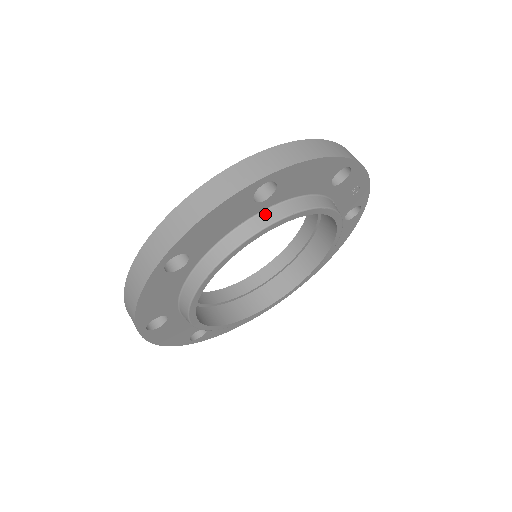
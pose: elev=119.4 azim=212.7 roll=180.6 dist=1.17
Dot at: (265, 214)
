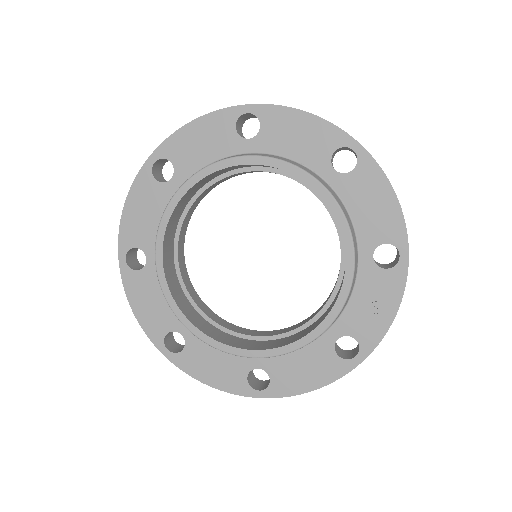
Dot at: (323, 180)
